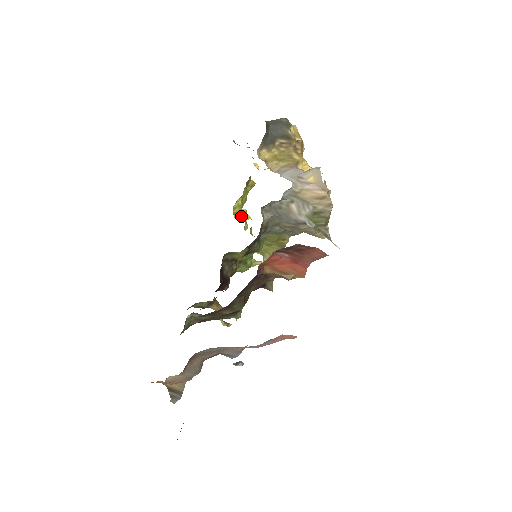
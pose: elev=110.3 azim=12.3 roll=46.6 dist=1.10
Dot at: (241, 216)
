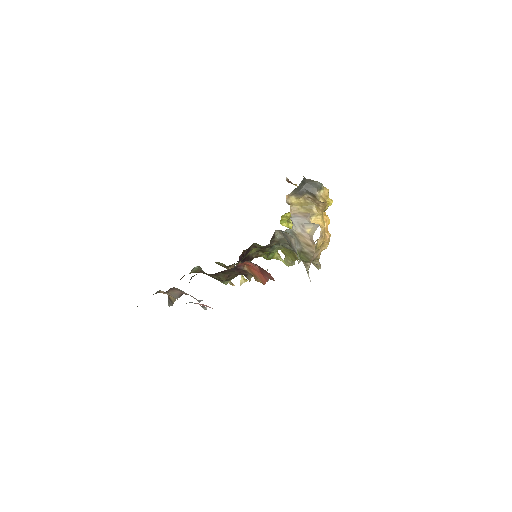
Dot at: (287, 224)
